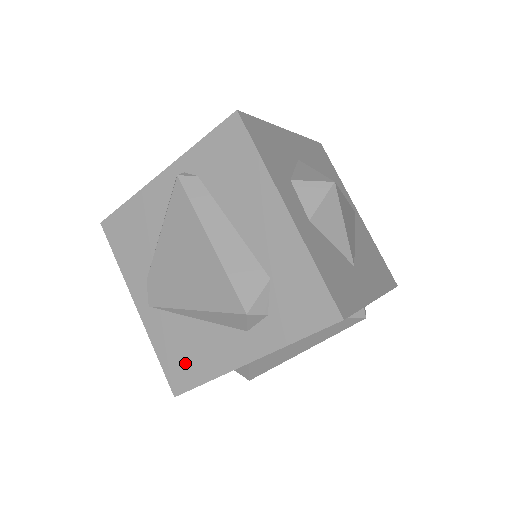
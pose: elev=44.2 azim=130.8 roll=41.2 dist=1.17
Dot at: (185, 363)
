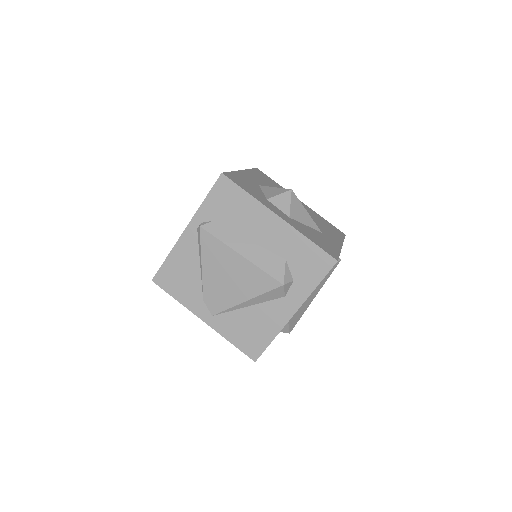
Dot at: (253, 337)
